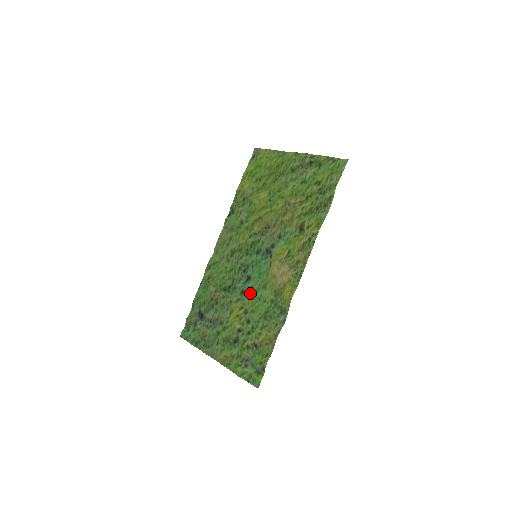
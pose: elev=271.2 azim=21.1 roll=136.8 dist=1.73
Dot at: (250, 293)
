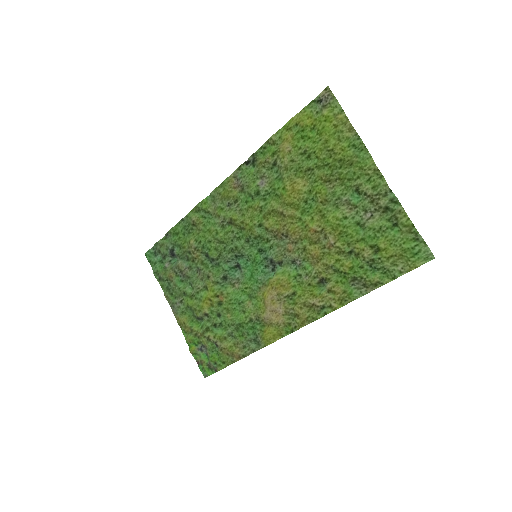
Dot at: (233, 284)
